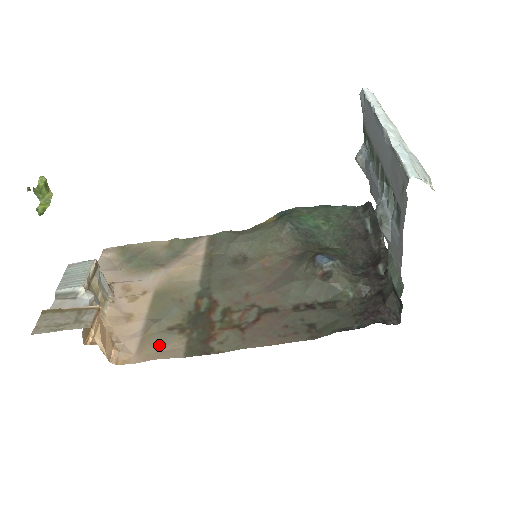
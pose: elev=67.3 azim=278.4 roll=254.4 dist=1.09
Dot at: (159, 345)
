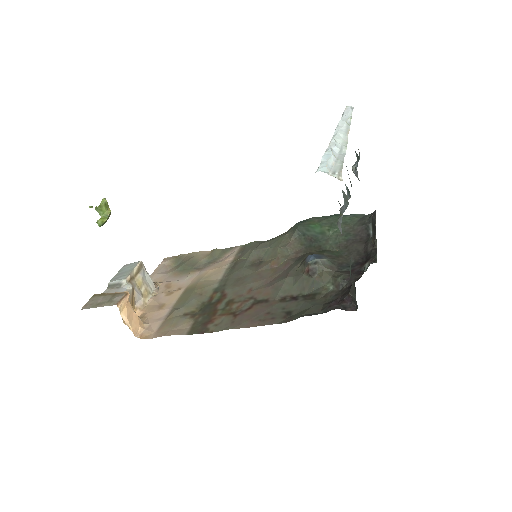
Dot at: (172, 326)
